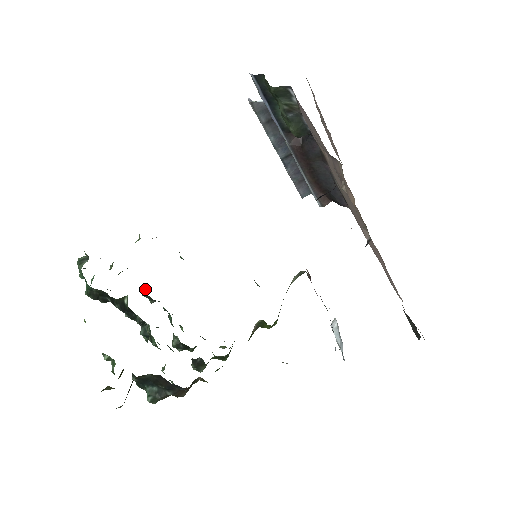
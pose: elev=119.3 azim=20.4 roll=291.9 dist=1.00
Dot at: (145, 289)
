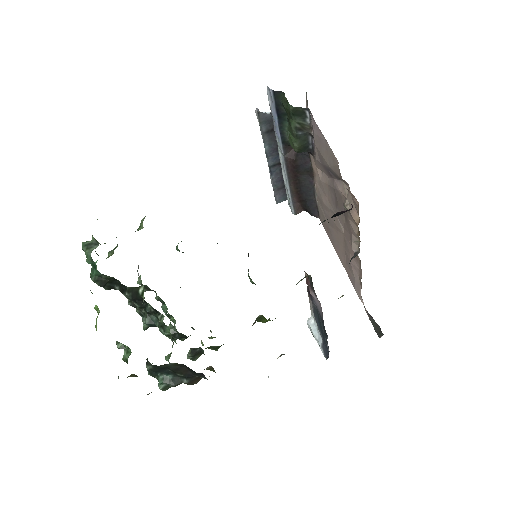
Dot at: (138, 277)
